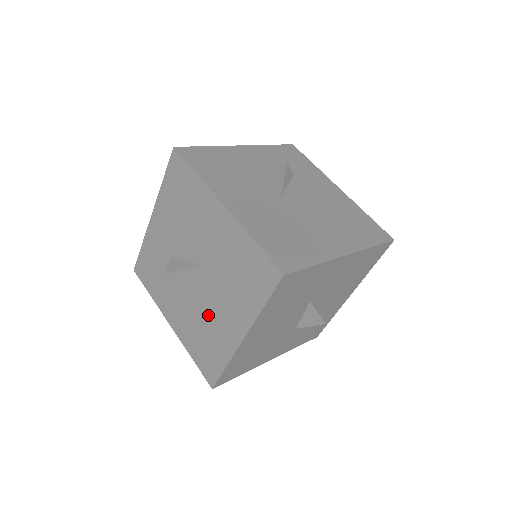
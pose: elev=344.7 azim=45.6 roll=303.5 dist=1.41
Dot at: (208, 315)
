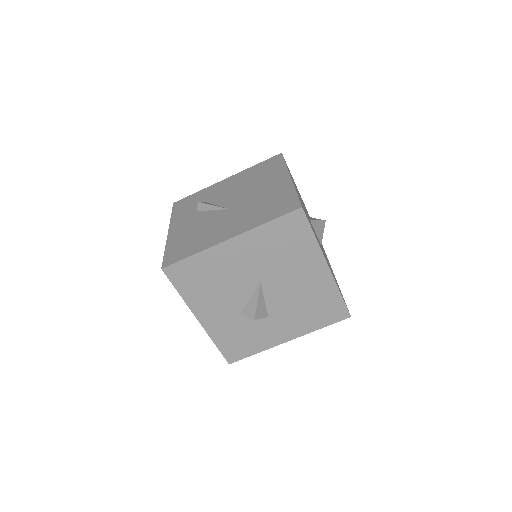
Dot at: (298, 294)
